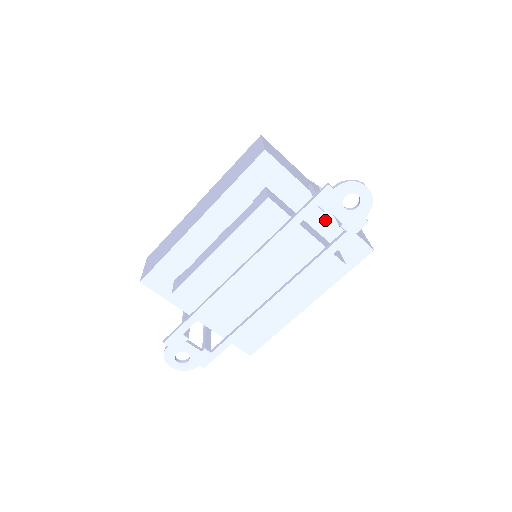
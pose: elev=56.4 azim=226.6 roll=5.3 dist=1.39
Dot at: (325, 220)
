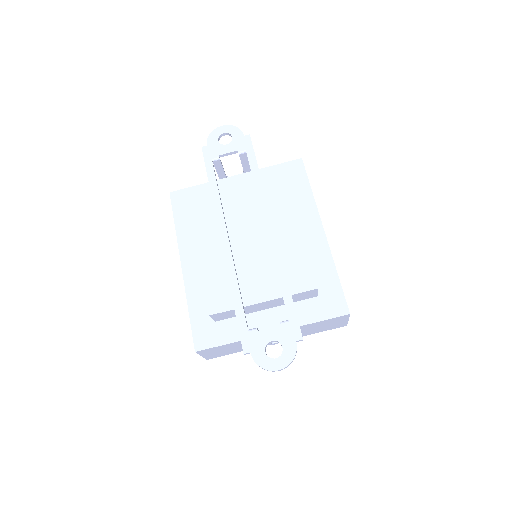
Dot at: occluded
